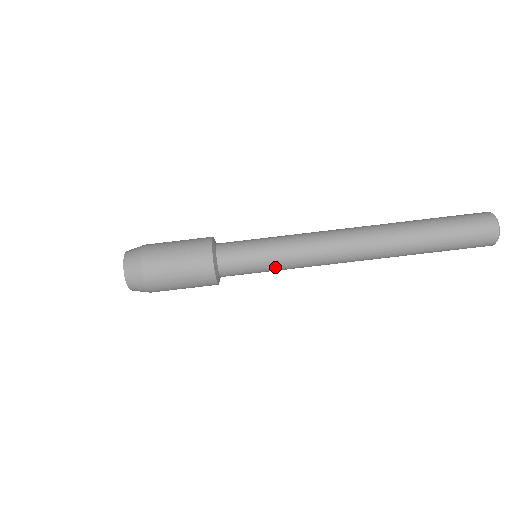
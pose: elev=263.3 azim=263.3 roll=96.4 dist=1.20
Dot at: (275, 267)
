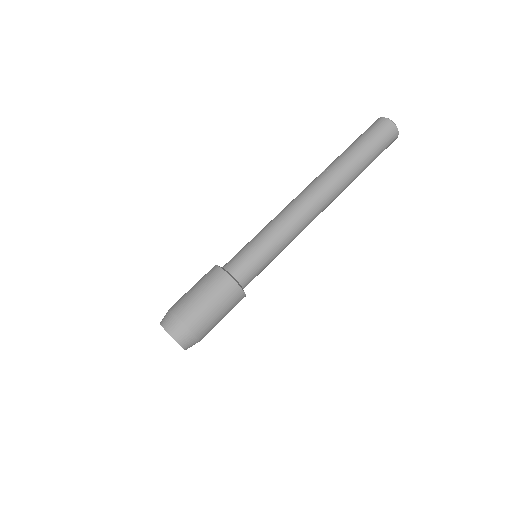
Dot at: occluded
